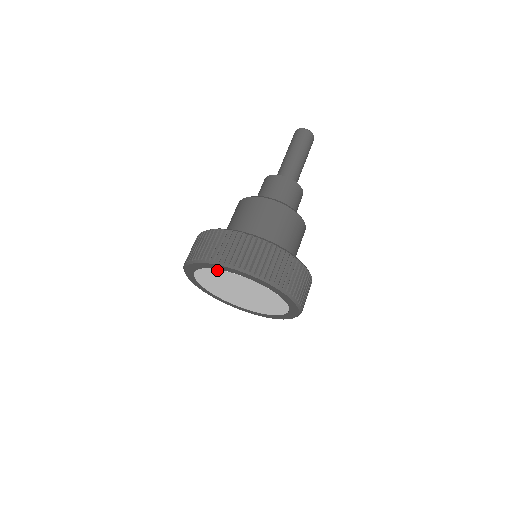
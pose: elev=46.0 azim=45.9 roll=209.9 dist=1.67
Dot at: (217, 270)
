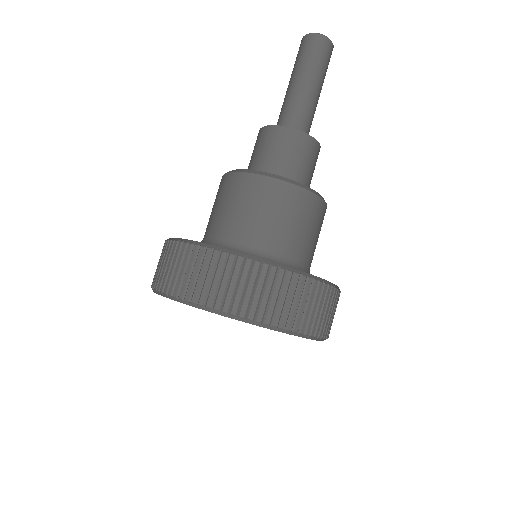
Dot at: occluded
